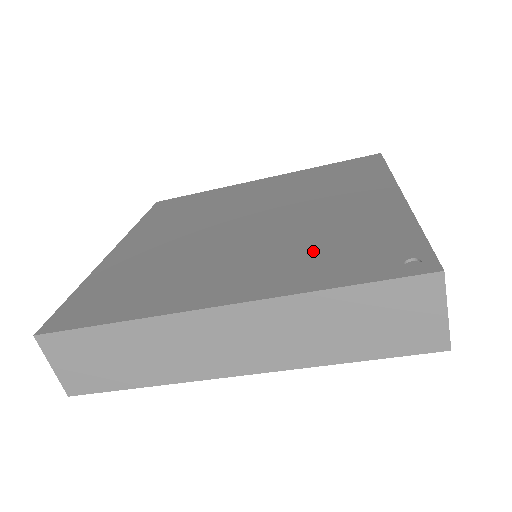
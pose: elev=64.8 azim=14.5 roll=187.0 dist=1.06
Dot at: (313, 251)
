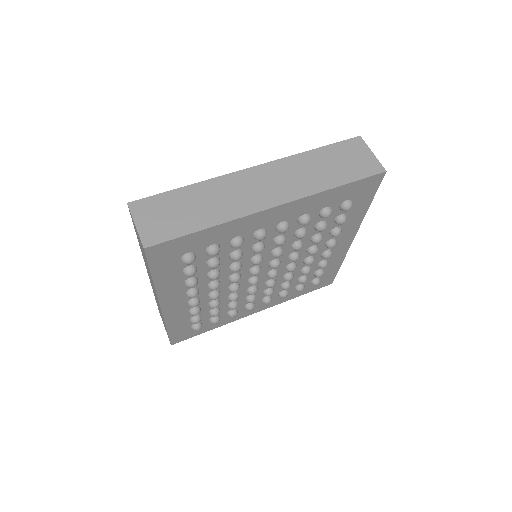
Dot at: occluded
